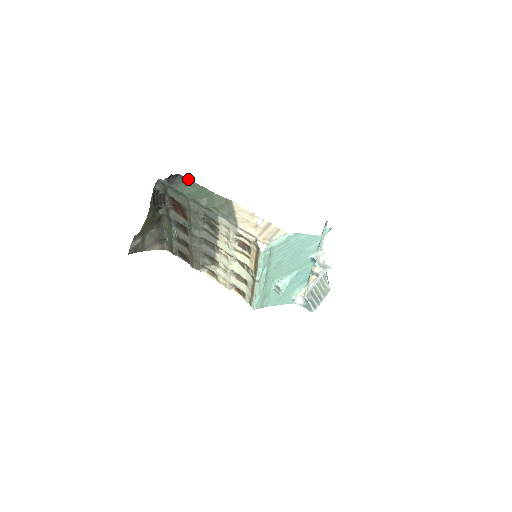
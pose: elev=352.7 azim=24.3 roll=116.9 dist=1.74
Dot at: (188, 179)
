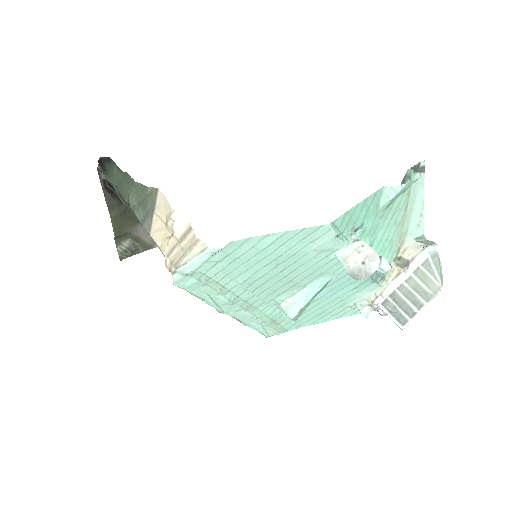
Dot at: (114, 162)
